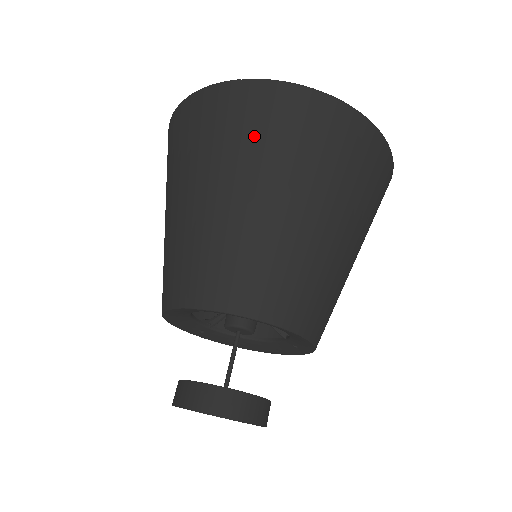
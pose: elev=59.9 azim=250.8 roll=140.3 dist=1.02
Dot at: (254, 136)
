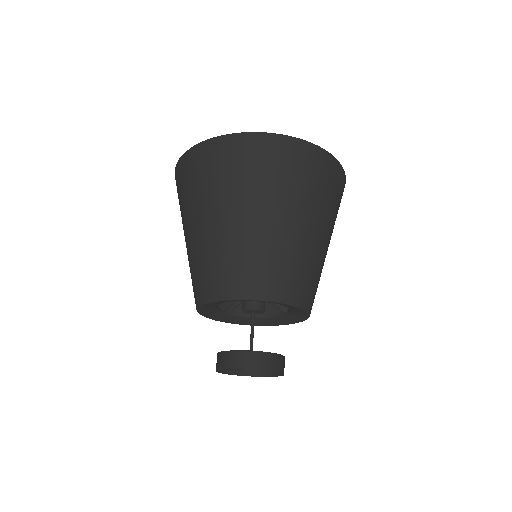
Dot at: (250, 174)
